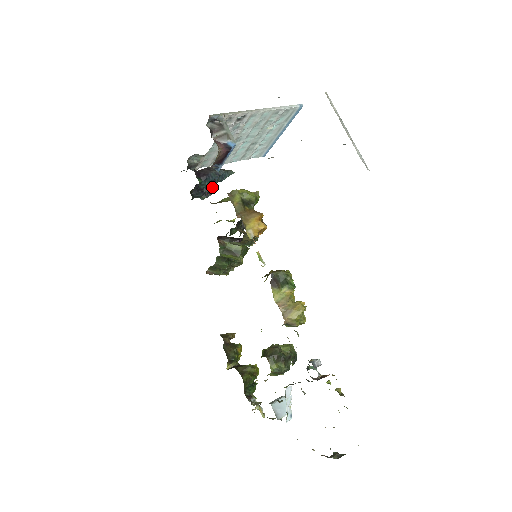
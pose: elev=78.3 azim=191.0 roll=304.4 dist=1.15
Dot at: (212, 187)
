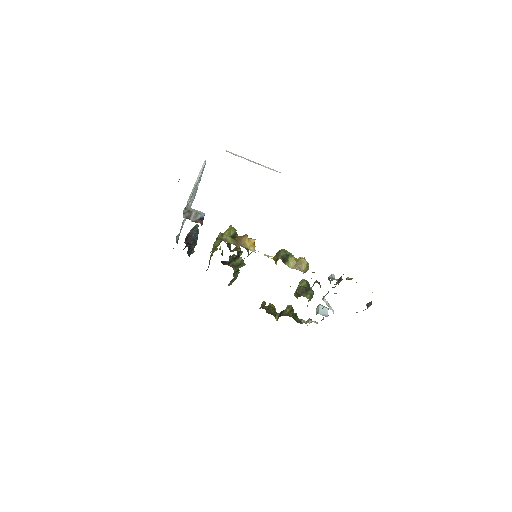
Dot at: occluded
